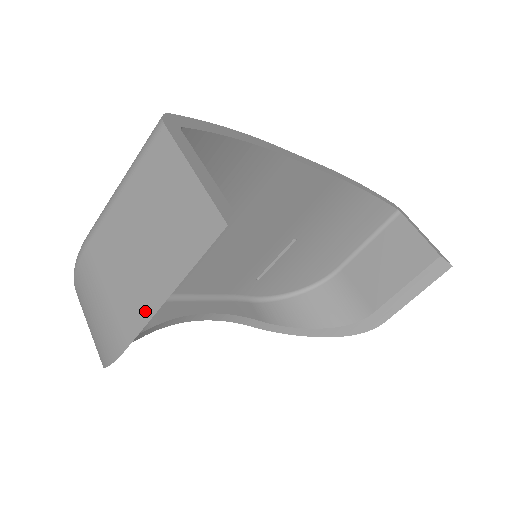
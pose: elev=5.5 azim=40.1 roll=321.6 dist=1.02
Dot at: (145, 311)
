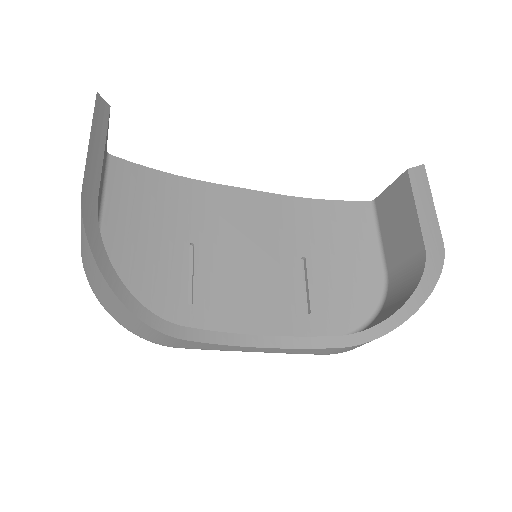
Dot at: (86, 167)
